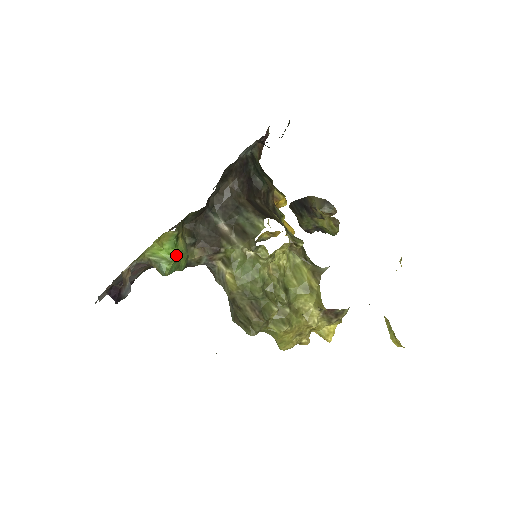
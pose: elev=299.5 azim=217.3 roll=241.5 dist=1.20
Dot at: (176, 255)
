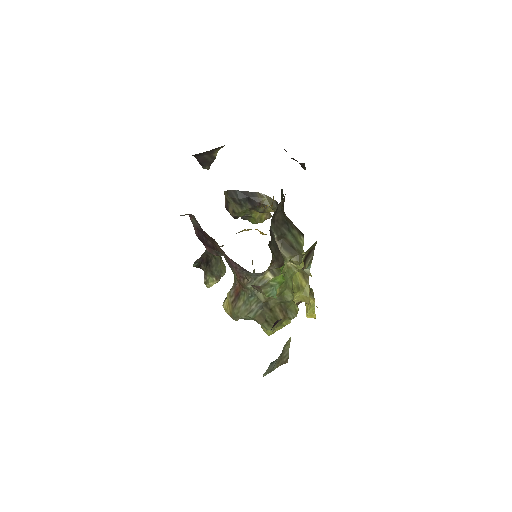
Dot at: occluded
